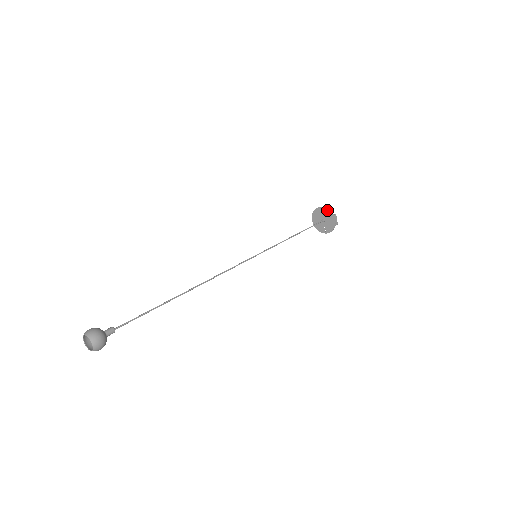
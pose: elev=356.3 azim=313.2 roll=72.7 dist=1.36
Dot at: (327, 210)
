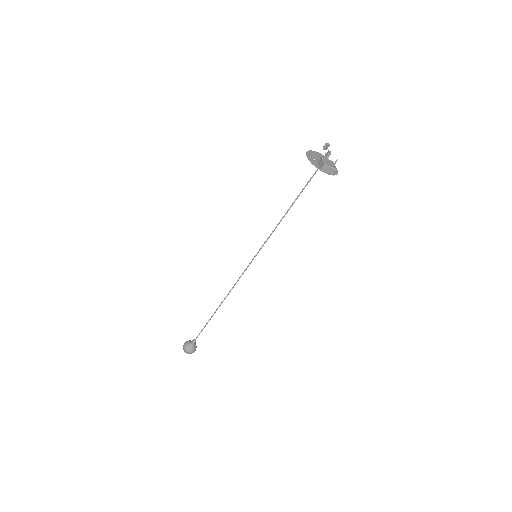
Dot at: (312, 163)
